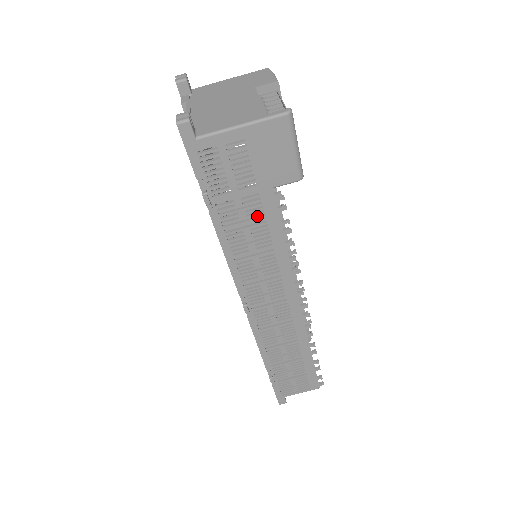
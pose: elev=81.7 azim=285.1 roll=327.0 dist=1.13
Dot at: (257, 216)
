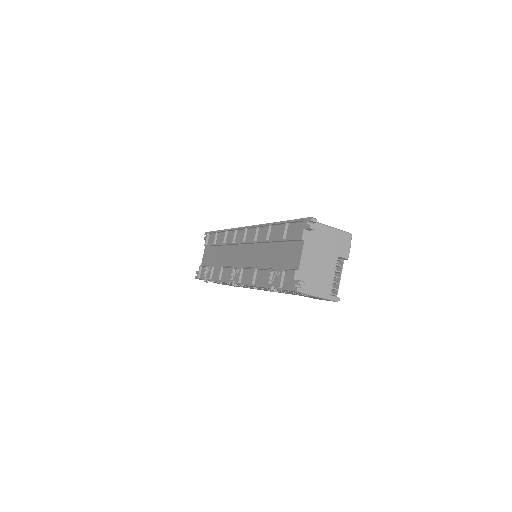
Dot at: occluded
